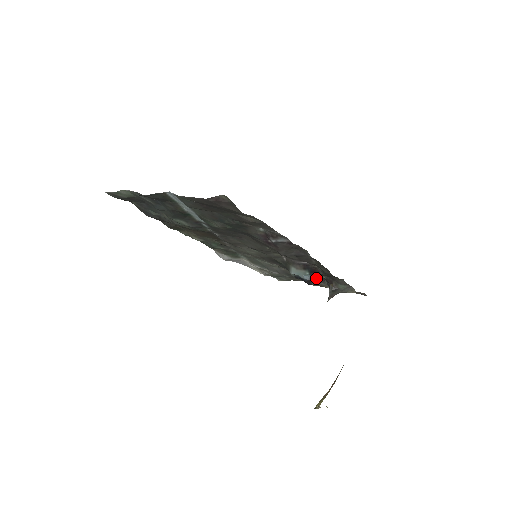
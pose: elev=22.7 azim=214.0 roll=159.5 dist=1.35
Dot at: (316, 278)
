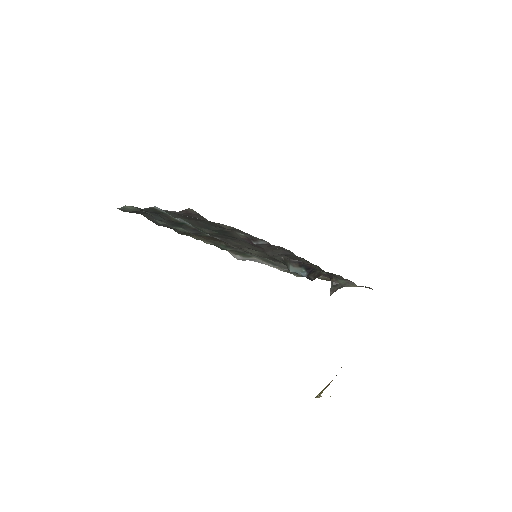
Dot at: (315, 274)
